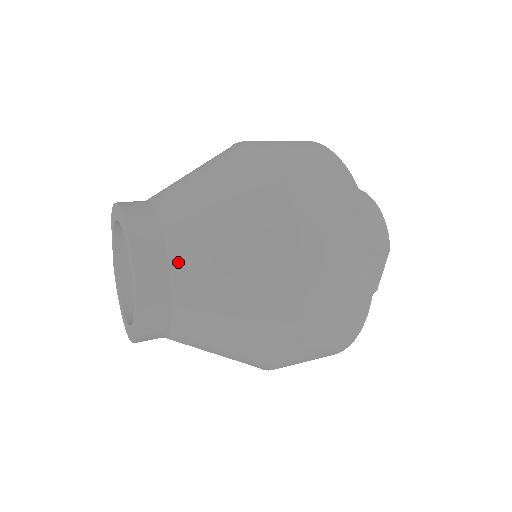
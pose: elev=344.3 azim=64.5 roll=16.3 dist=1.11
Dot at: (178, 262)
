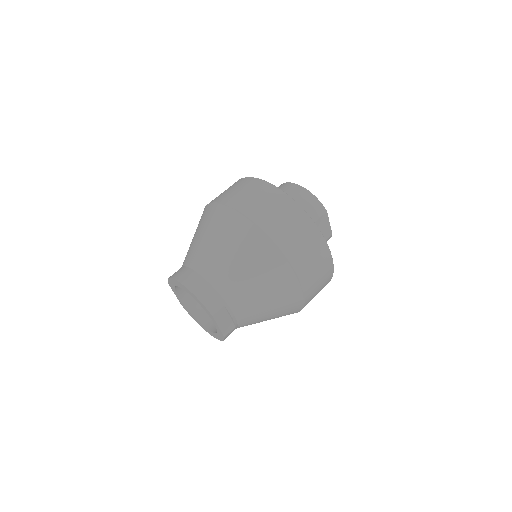
Dot at: (225, 292)
